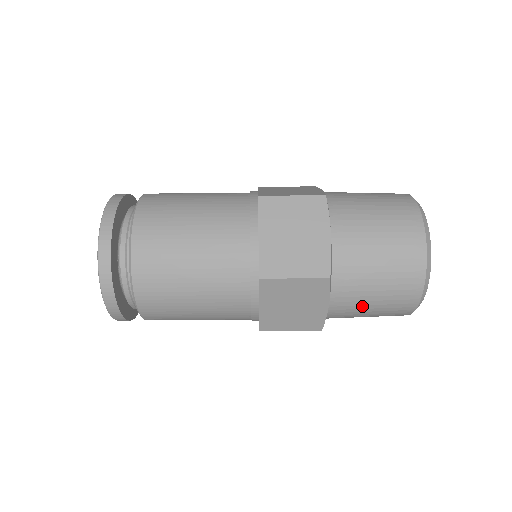
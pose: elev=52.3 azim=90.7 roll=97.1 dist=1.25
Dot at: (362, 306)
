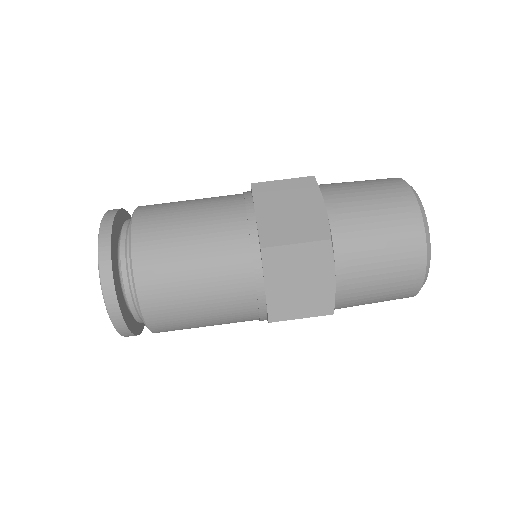
Dot at: (361, 208)
